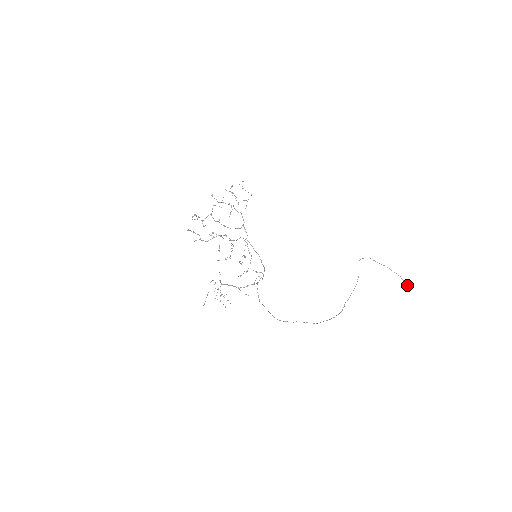
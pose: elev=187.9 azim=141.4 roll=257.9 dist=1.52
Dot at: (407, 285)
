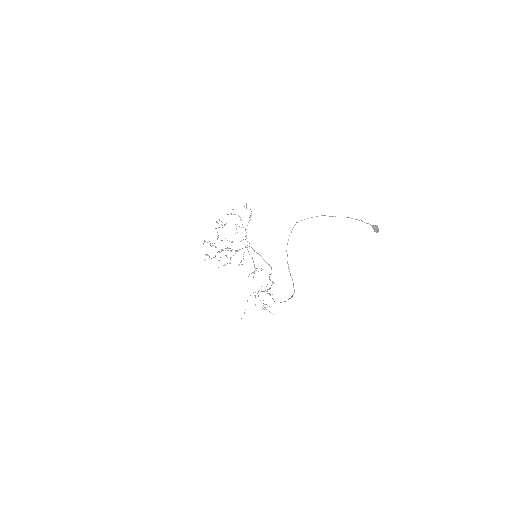
Dot at: (373, 226)
